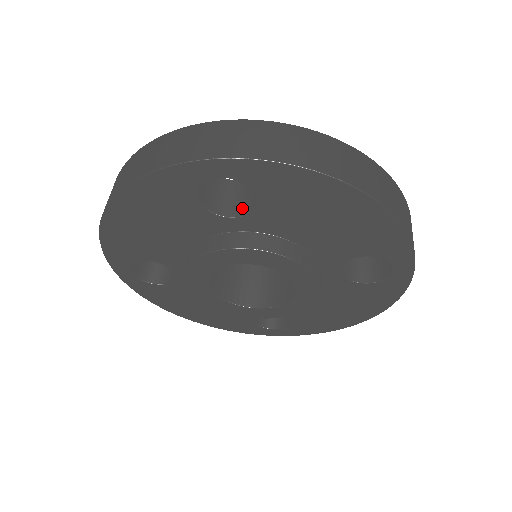
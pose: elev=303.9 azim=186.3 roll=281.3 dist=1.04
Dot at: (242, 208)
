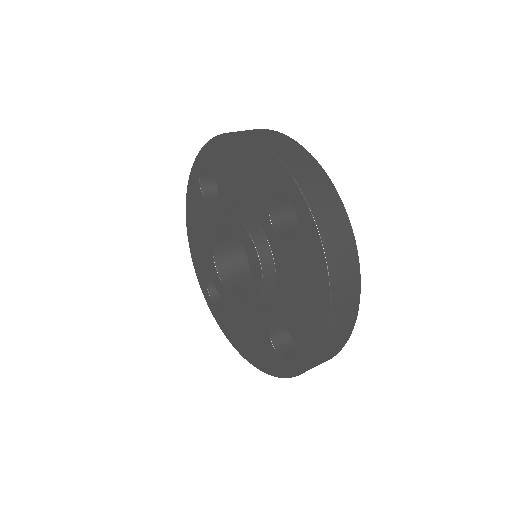
Dot at: (283, 230)
